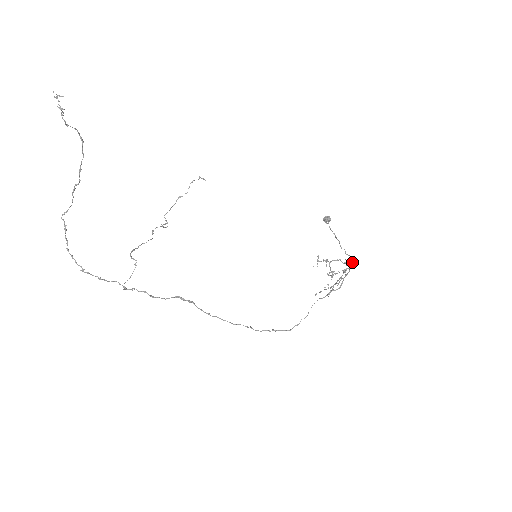
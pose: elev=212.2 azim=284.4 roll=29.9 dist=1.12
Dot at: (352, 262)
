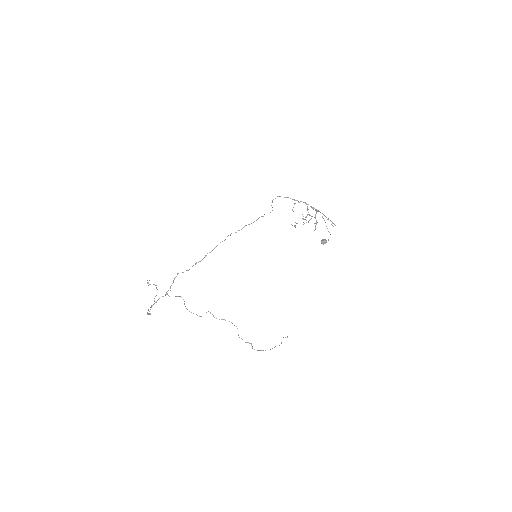
Dot at: occluded
